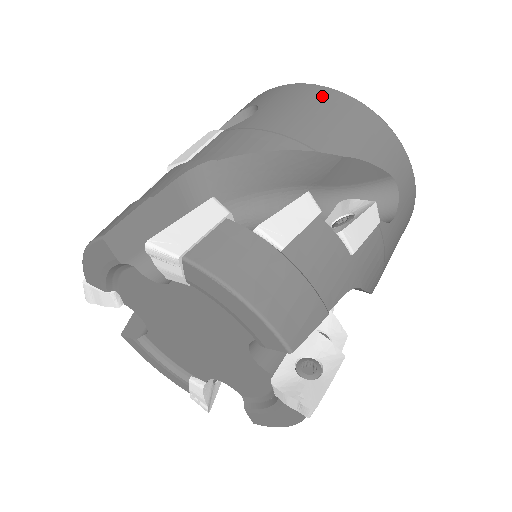
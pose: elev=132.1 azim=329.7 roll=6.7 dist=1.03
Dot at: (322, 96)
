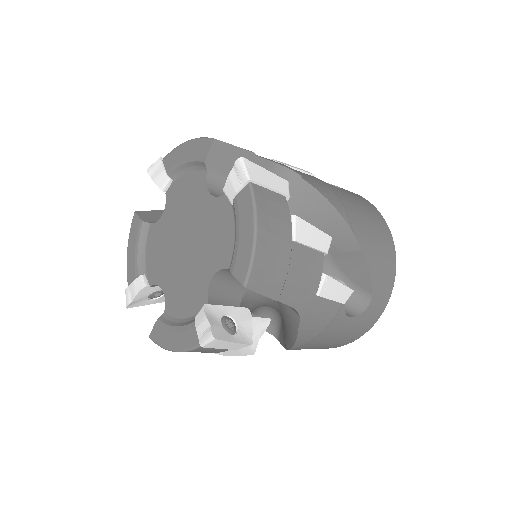
Dot at: occluded
